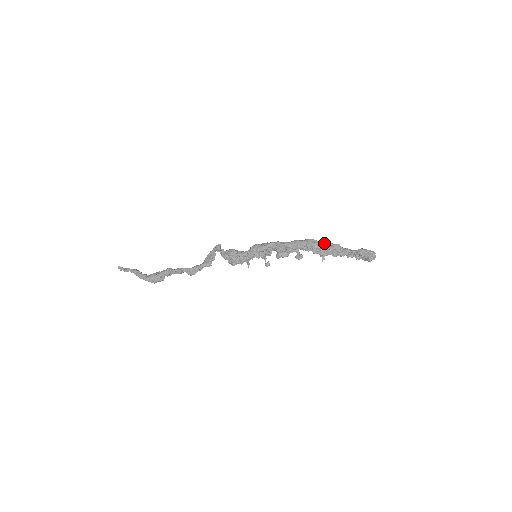
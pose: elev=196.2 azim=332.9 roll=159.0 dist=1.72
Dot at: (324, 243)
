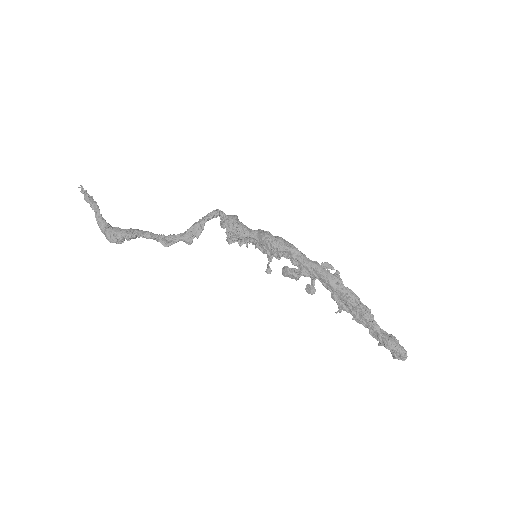
Dot at: (350, 297)
